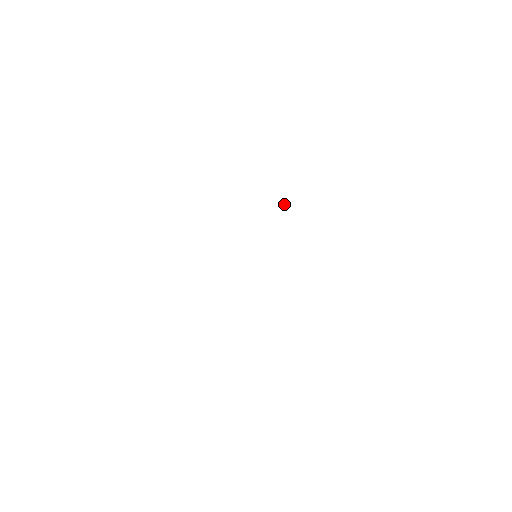
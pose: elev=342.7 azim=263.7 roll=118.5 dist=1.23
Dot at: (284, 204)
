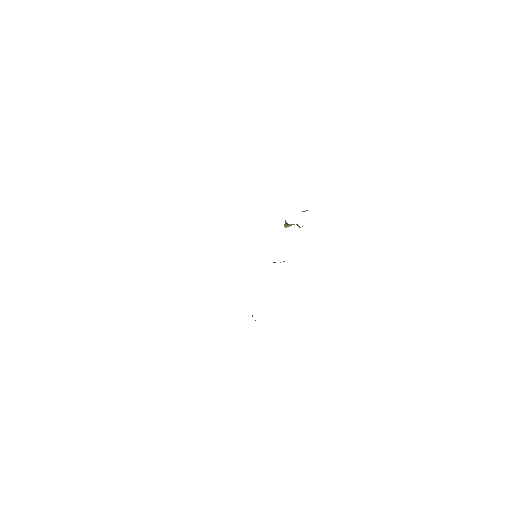
Dot at: (285, 222)
